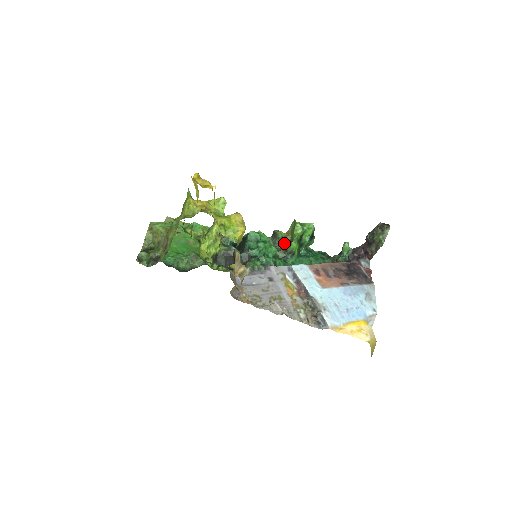
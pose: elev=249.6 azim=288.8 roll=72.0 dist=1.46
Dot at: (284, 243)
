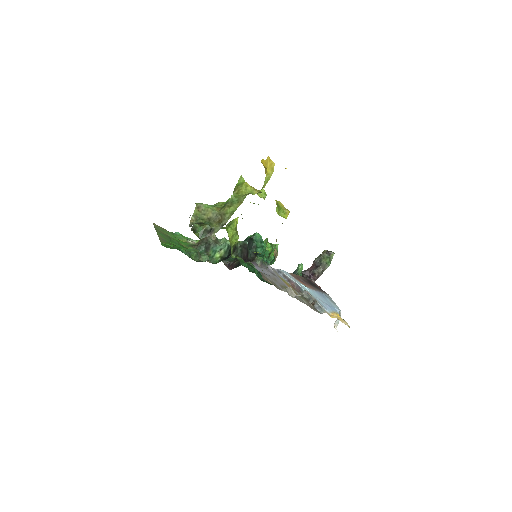
Dot at: occluded
